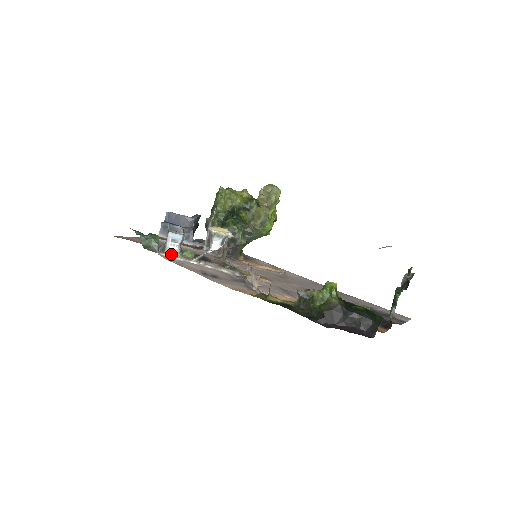
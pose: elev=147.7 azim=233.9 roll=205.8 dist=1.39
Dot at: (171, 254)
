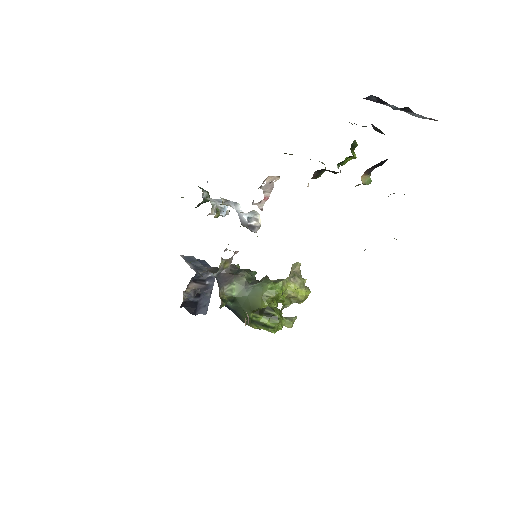
Dot at: occluded
